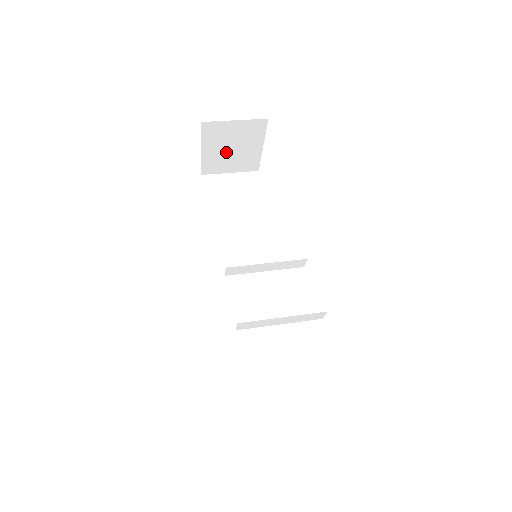
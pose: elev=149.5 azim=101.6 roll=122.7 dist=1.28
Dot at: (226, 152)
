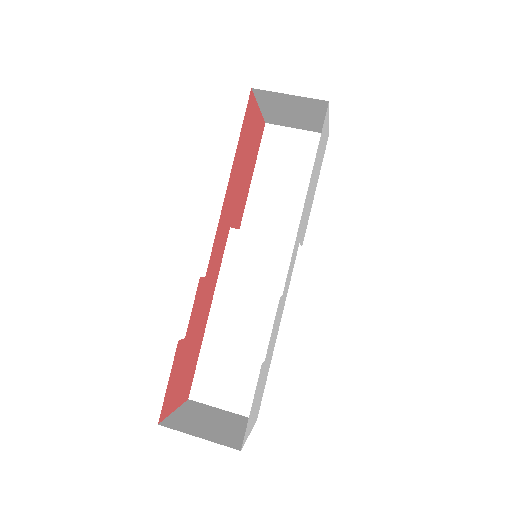
Dot at: (287, 114)
